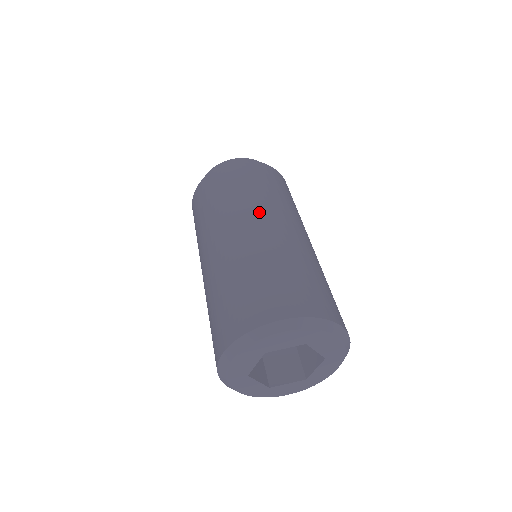
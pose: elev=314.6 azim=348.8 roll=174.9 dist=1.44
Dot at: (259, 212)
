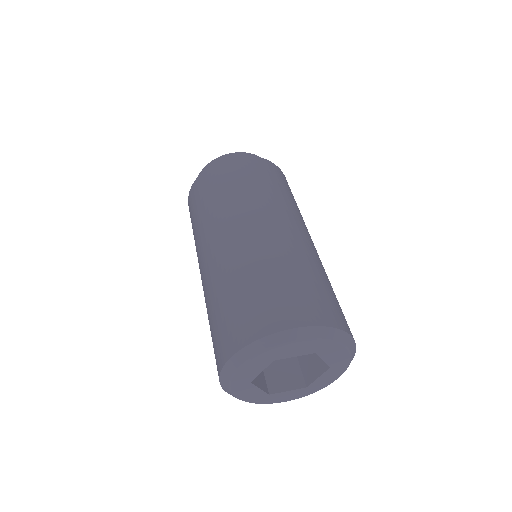
Dot at: (267, 212)
